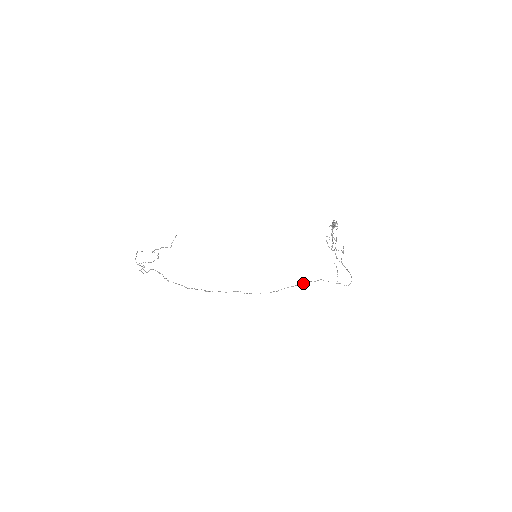
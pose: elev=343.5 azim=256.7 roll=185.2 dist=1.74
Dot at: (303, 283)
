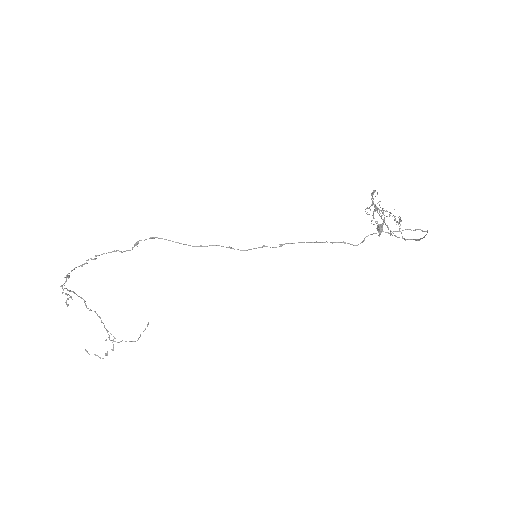
Dot at: (336, 242)
